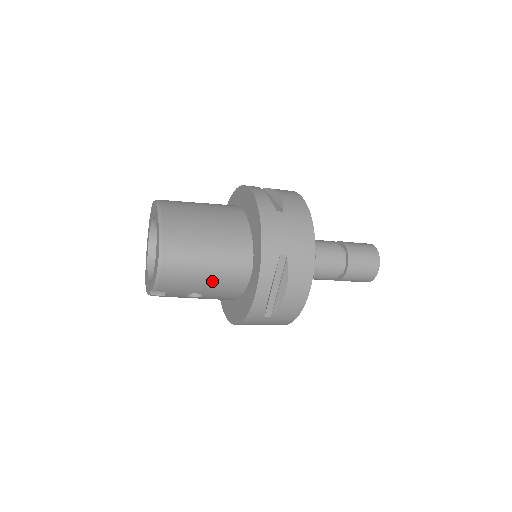
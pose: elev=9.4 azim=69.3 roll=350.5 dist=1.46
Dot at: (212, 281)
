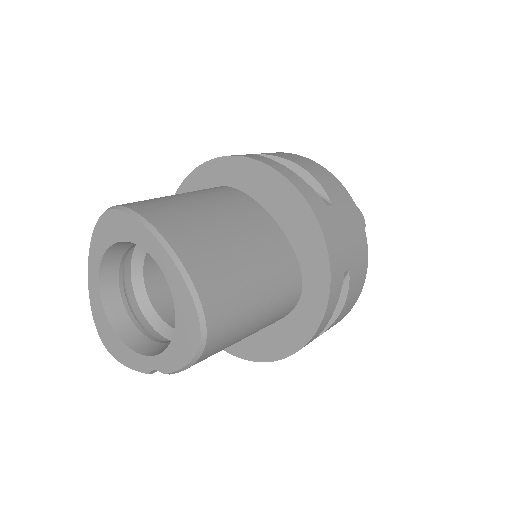
Dot at: (254, 331)
